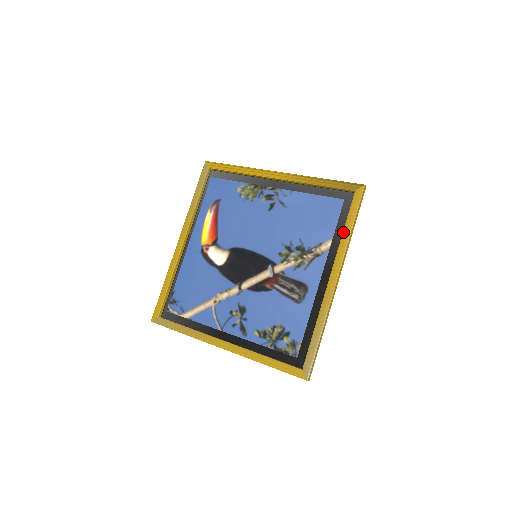
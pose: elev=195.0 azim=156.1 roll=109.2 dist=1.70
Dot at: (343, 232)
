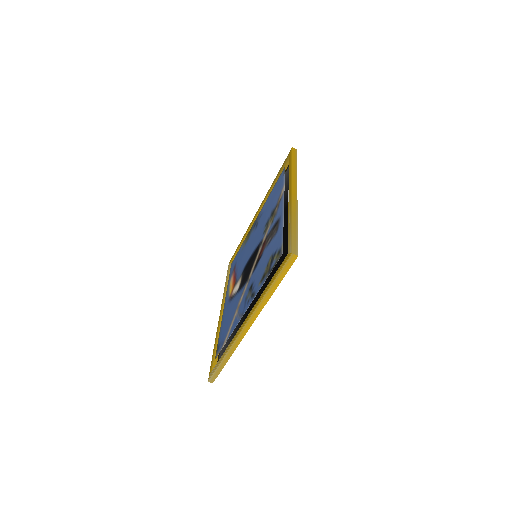
Dot at: occluded
